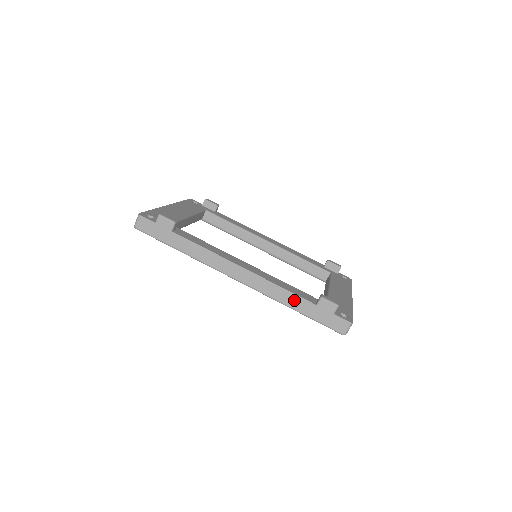
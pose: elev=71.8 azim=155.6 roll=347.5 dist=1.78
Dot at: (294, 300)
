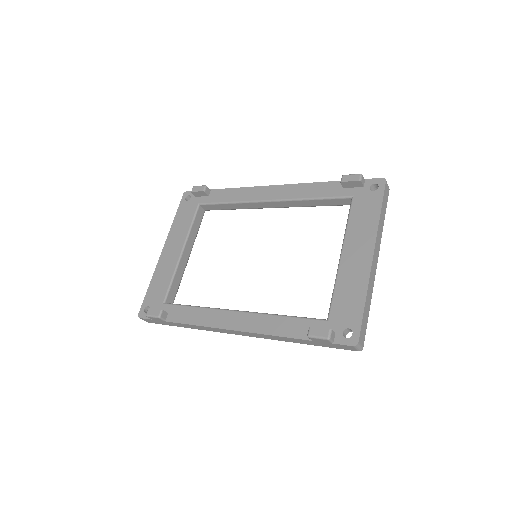
Dot at: (291, 340)
